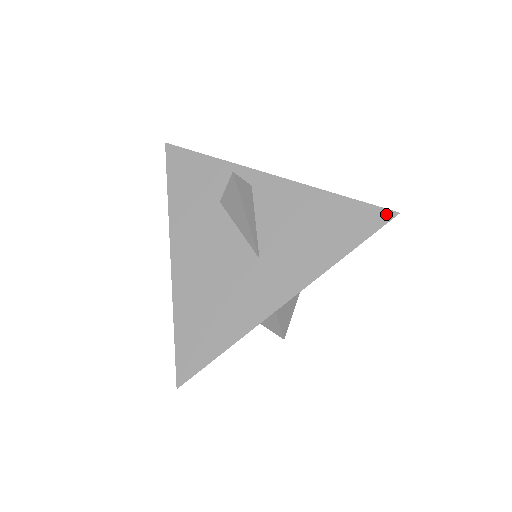
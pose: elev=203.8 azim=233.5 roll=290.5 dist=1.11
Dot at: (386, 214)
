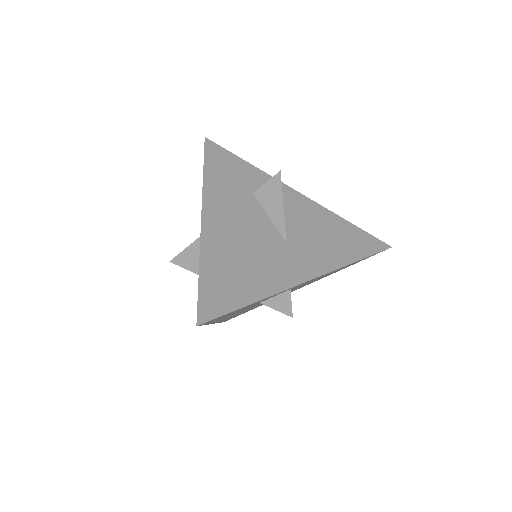
Dot at: (383, 245)
